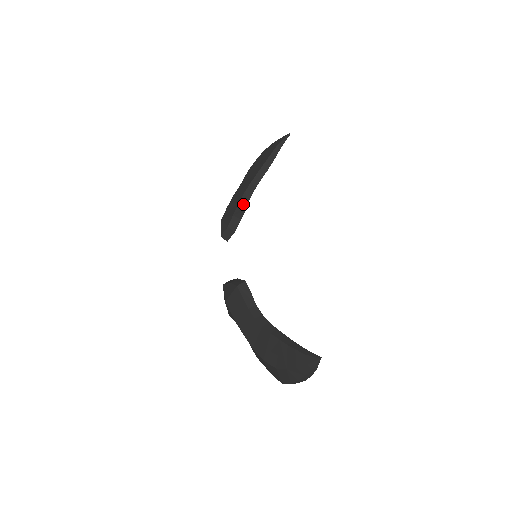
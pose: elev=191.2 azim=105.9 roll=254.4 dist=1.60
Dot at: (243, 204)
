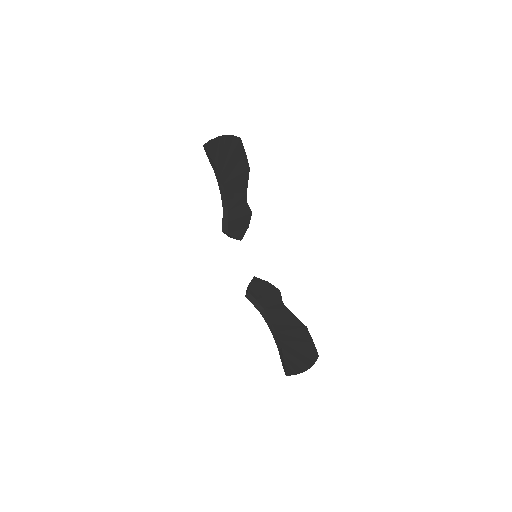
Dot at: (225, 214)
